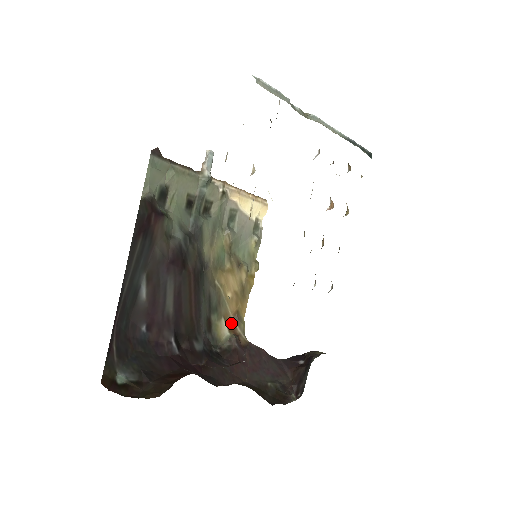
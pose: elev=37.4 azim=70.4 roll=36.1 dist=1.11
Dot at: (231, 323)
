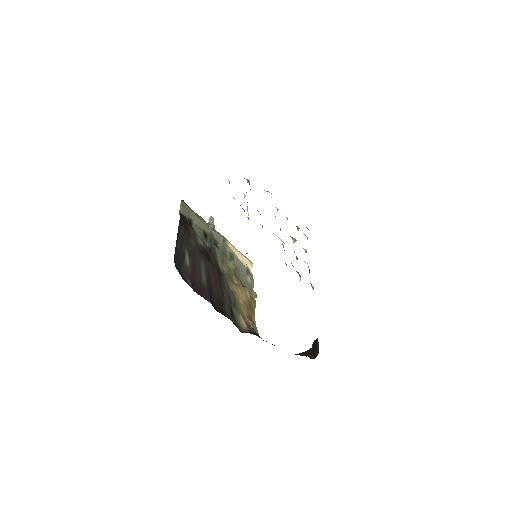
Dot at: (247, 322)
